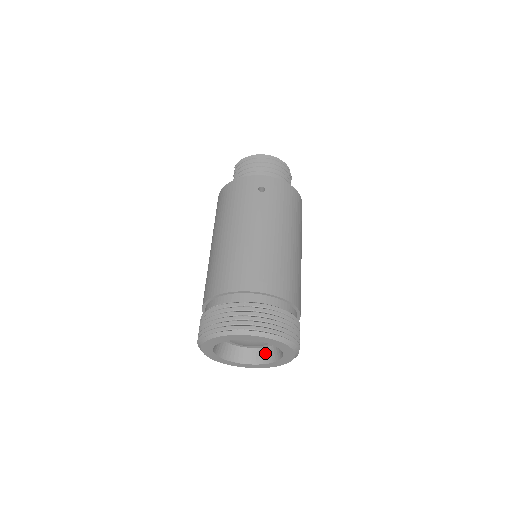
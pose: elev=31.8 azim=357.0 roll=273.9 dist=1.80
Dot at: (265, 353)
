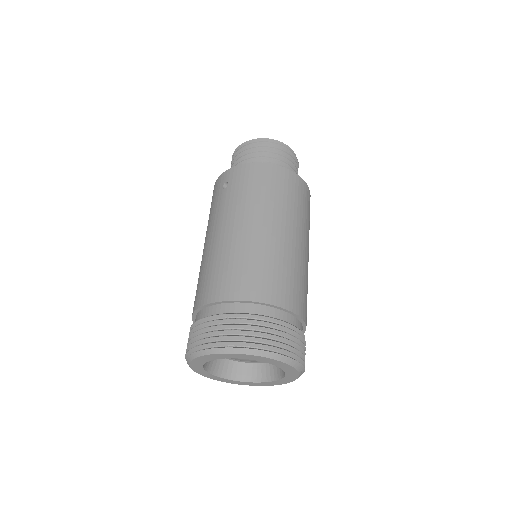
Dot at: occluded
